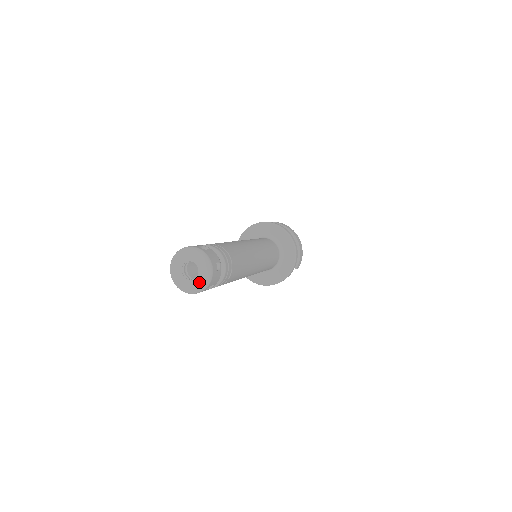
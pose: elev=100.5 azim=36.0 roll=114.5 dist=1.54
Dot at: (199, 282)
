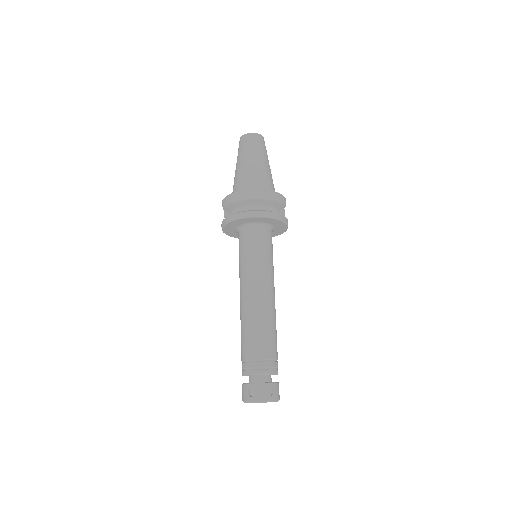
Dot at: occluded
